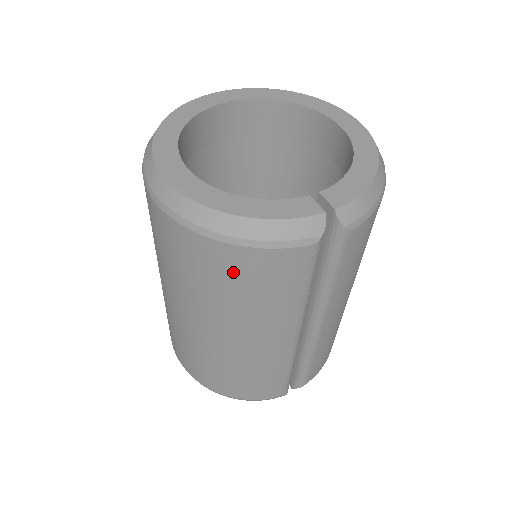
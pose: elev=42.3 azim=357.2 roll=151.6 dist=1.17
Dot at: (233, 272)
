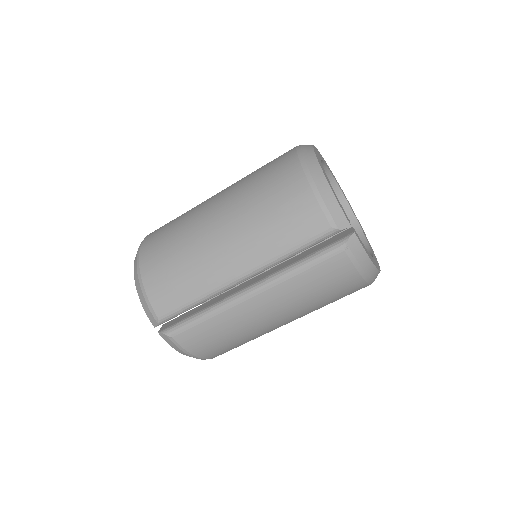
Dot at: (286, 195)
